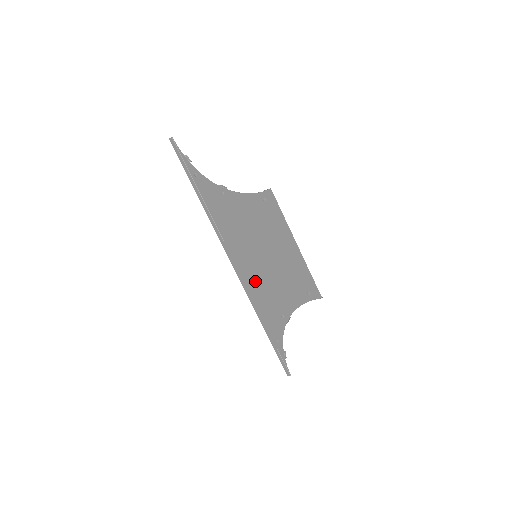
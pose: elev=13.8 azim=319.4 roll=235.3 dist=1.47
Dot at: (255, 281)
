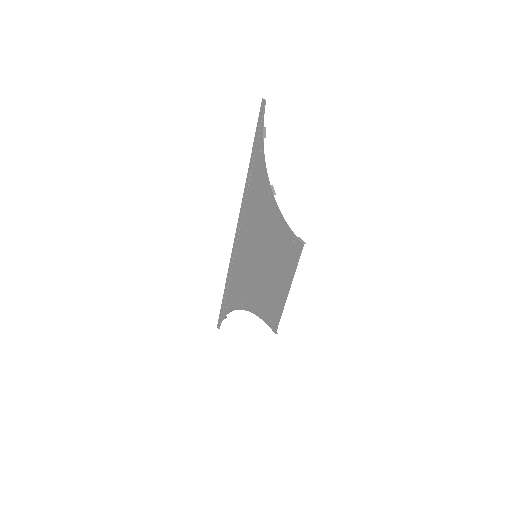
Dot at: (242, 265)
